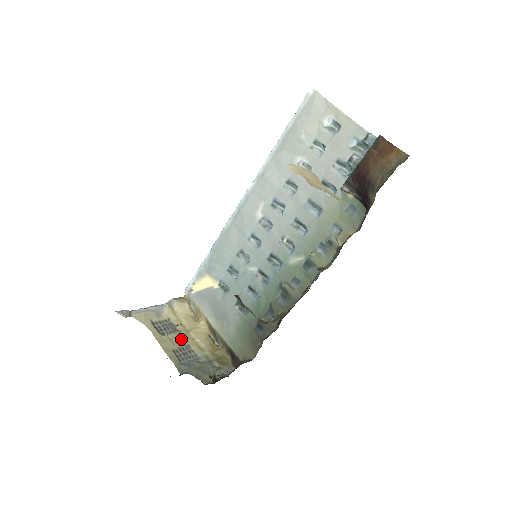
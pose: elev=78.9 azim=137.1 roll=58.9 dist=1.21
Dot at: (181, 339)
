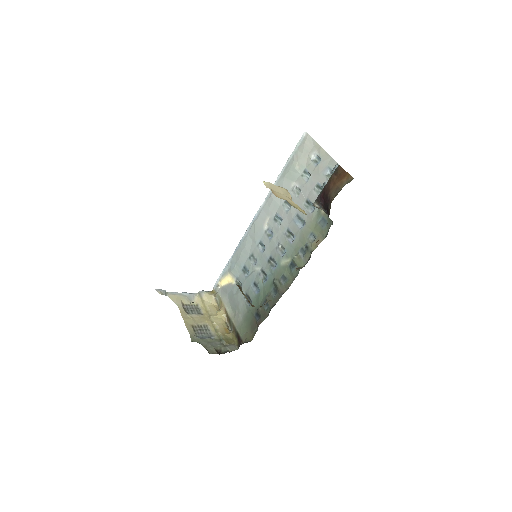
Dot at: (202, 320)
